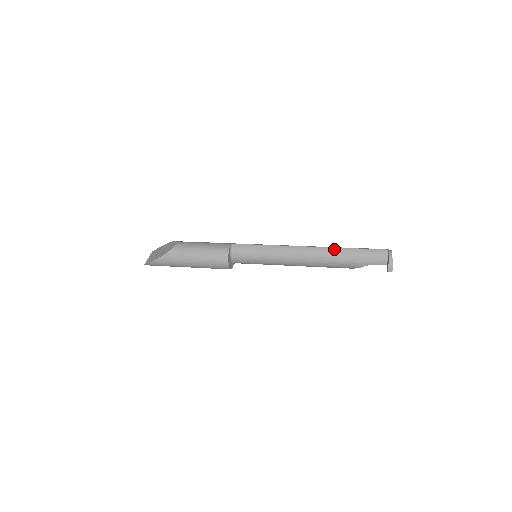
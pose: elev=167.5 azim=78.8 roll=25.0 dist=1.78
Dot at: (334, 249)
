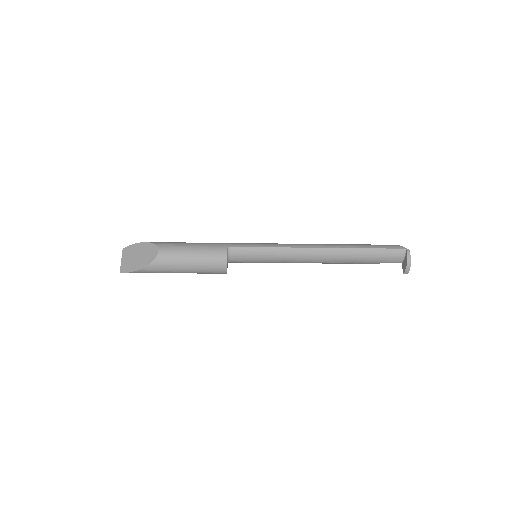
Dot at: (347, 250)
